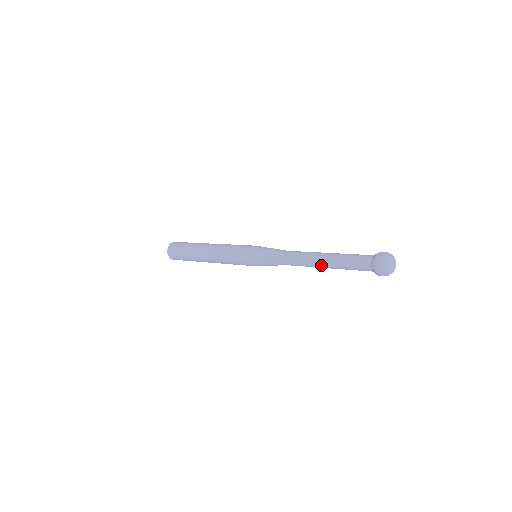
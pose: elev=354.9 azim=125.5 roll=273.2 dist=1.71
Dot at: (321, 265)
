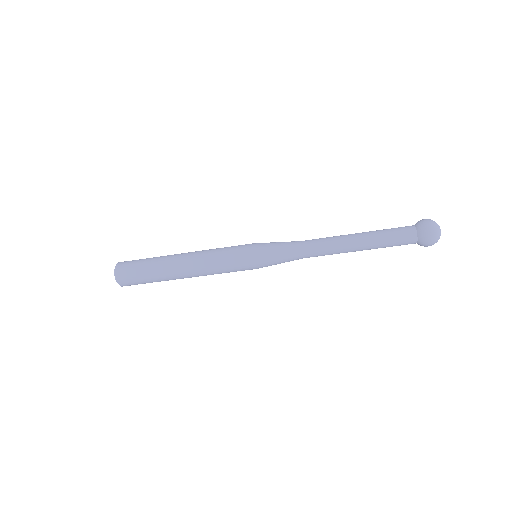
Dot at: (352, 243)
